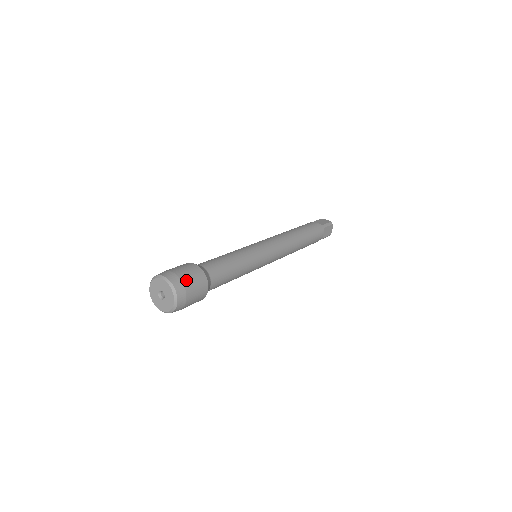
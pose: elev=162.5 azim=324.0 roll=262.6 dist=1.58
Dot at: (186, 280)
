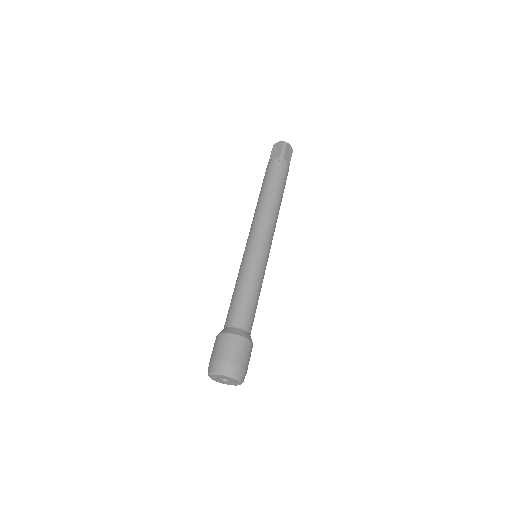
Dot at: (231, 358)
